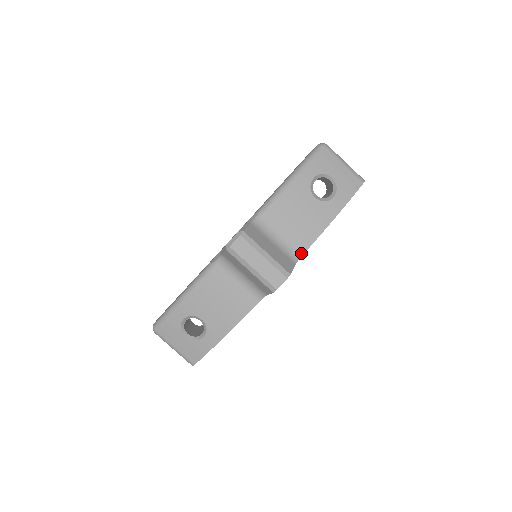
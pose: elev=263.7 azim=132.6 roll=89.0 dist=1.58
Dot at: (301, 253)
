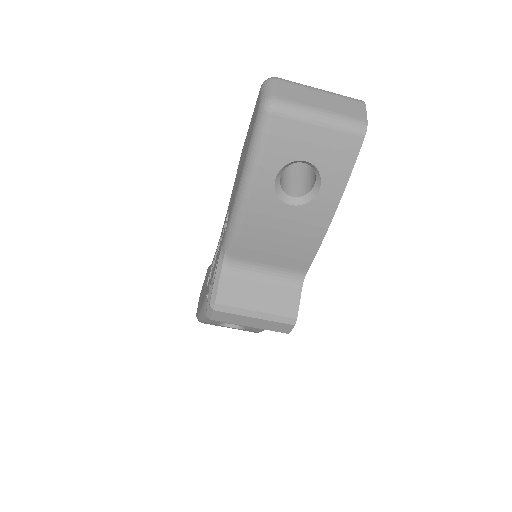
Dot at: (304, 271)
